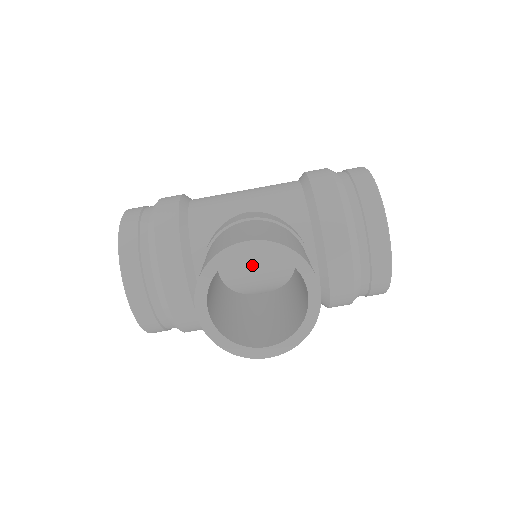
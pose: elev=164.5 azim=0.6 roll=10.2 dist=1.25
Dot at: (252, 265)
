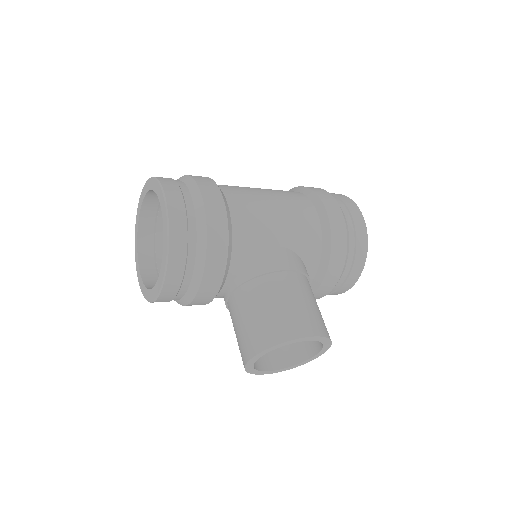
Dot at: occluded
